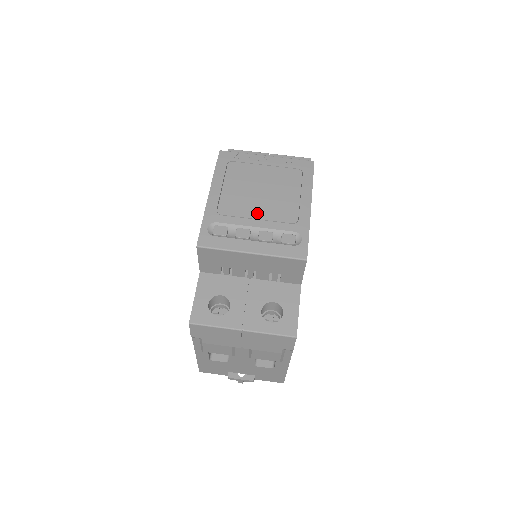
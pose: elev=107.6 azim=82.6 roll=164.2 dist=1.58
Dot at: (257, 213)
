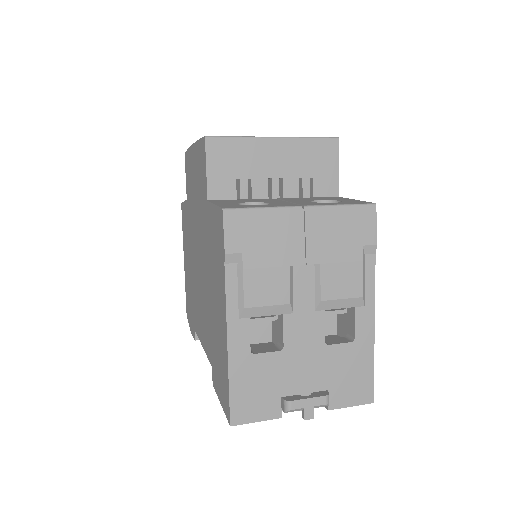
Dot at: occluded
